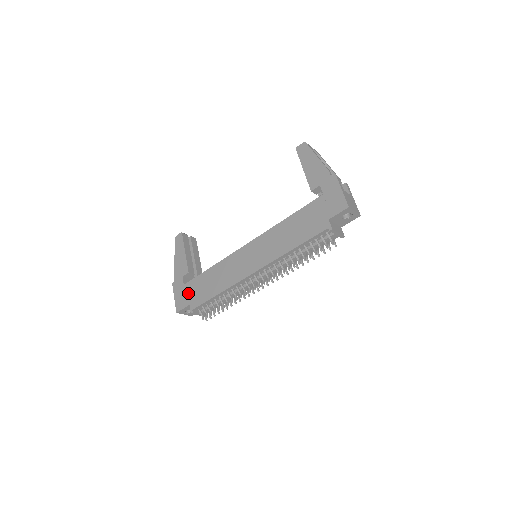
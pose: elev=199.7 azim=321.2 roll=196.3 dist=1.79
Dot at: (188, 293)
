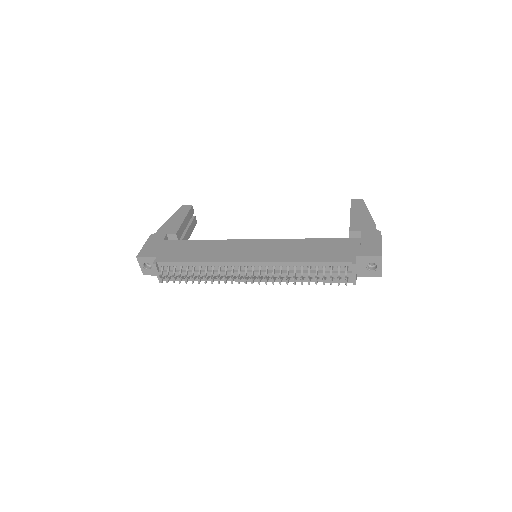
Dot at: (163, 248)
